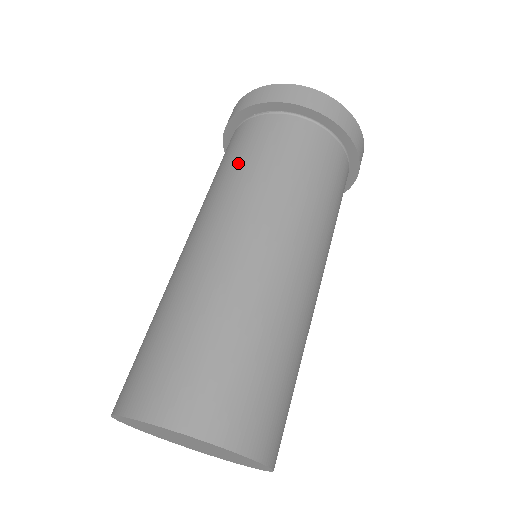
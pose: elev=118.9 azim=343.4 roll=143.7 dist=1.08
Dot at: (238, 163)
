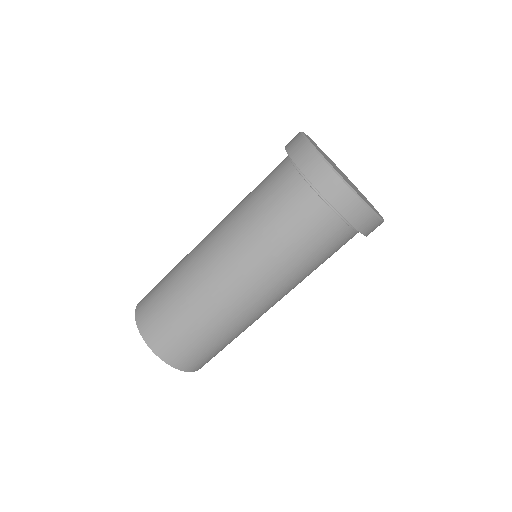
Dot at: (261, 212)
